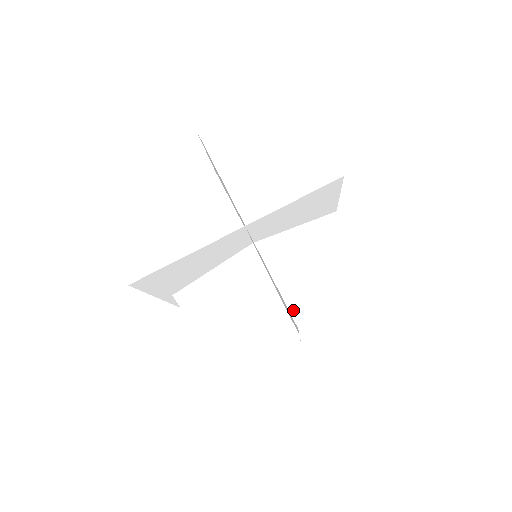
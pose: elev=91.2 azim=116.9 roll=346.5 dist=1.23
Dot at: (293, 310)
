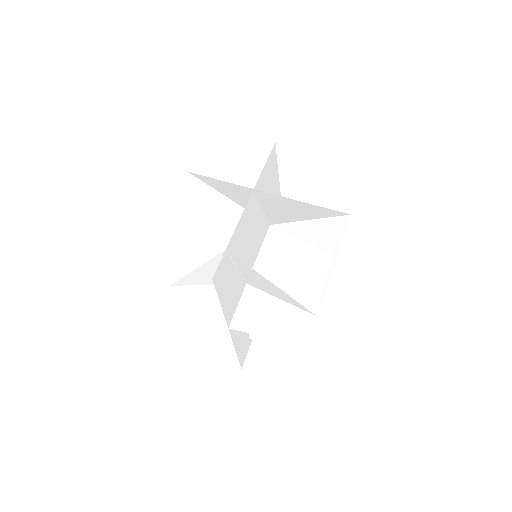
Dot at: (262, 201)
